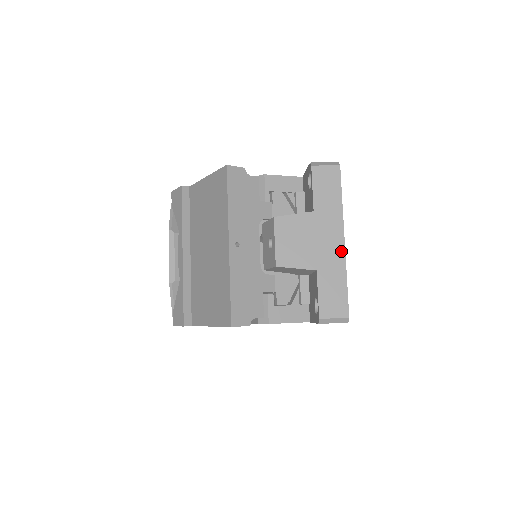
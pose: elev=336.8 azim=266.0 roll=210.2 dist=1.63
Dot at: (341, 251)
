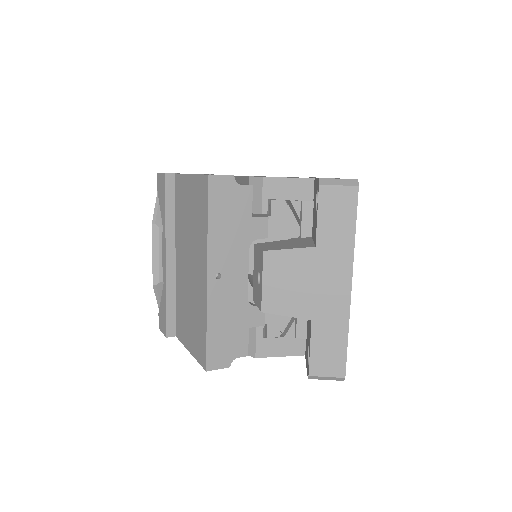
Dot at: (345, 299)
